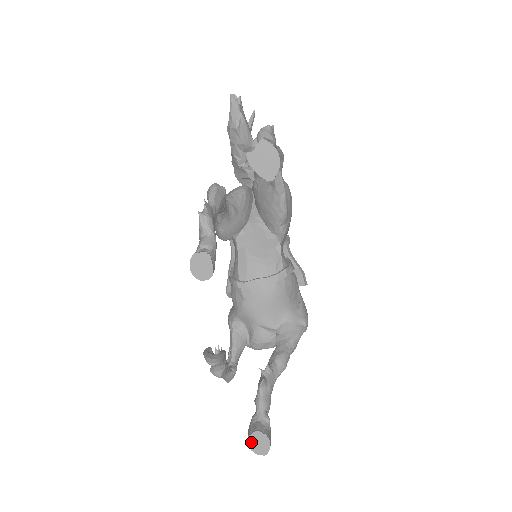
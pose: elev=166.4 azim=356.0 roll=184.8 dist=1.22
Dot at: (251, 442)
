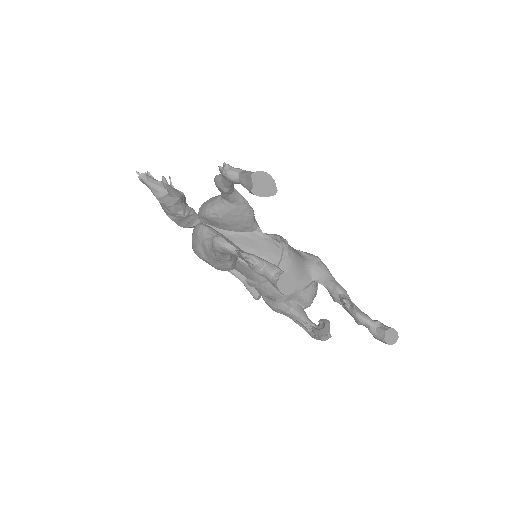
Dot at: (388, 341)
